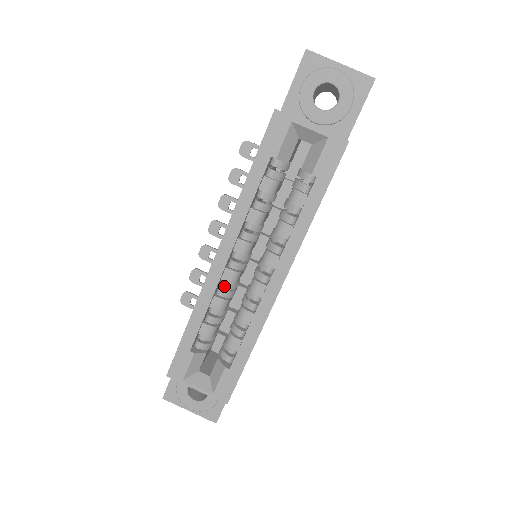
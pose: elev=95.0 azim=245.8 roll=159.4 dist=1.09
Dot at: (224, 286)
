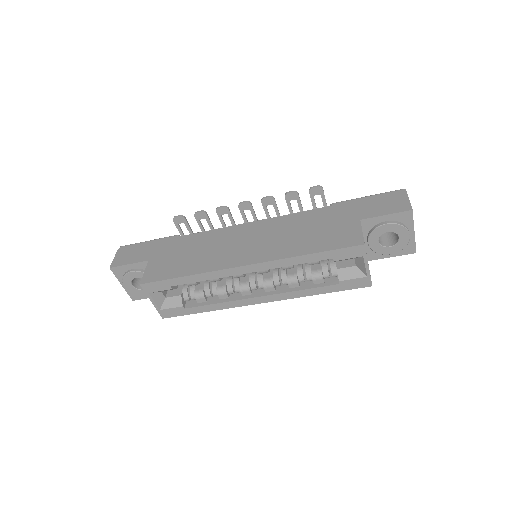
Dot at: occluded
